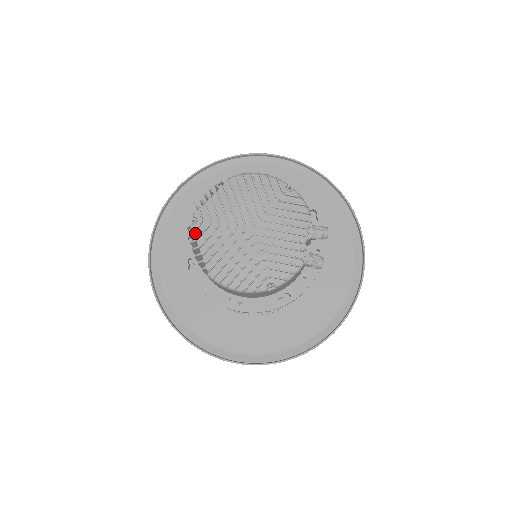
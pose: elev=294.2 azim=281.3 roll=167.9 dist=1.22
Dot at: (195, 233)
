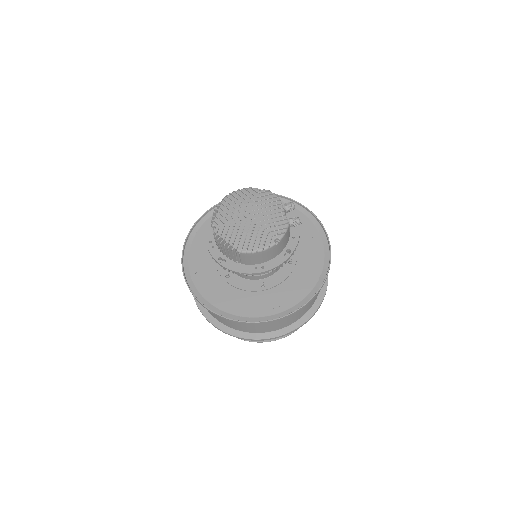
Dot at: (218, 233)
